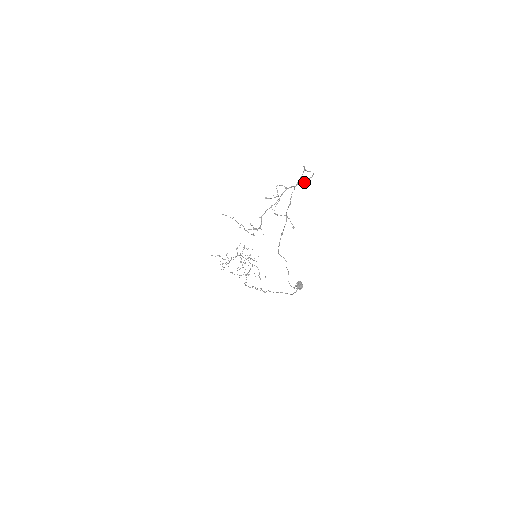
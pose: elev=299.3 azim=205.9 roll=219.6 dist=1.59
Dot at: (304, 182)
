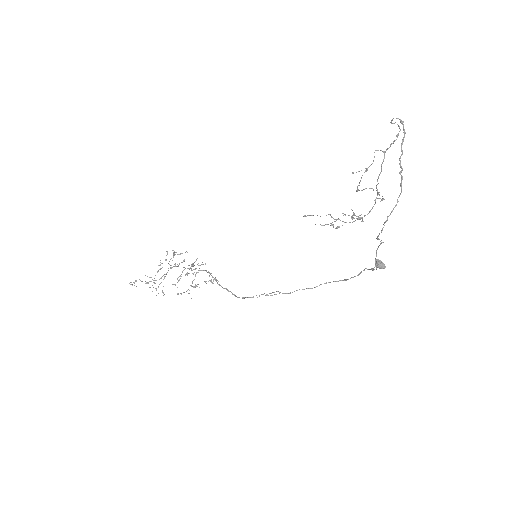
Dot at: occluded
